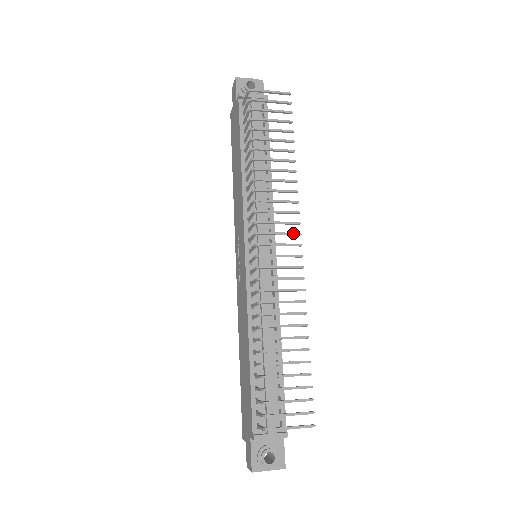
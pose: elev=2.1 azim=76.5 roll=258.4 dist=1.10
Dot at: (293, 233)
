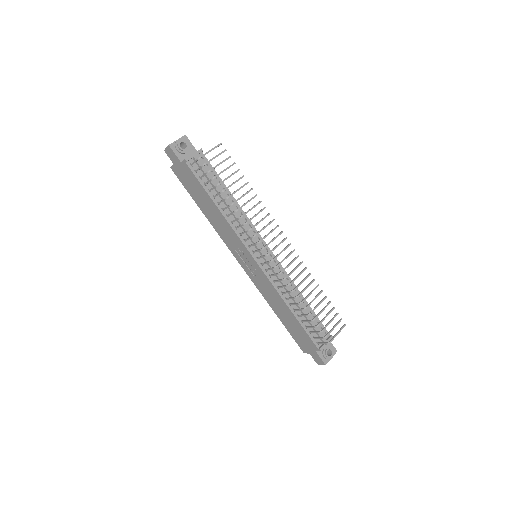
Dot at: (279, 234)
